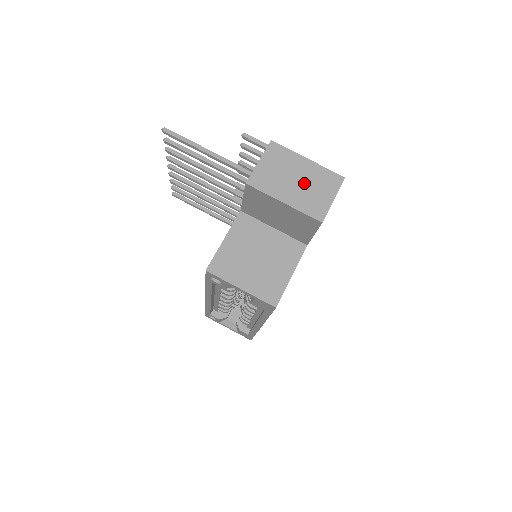
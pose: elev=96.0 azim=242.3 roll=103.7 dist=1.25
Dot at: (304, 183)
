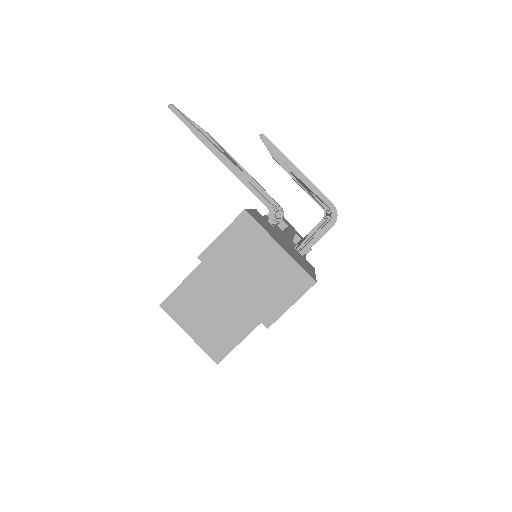
Dot at: (264, 276)
